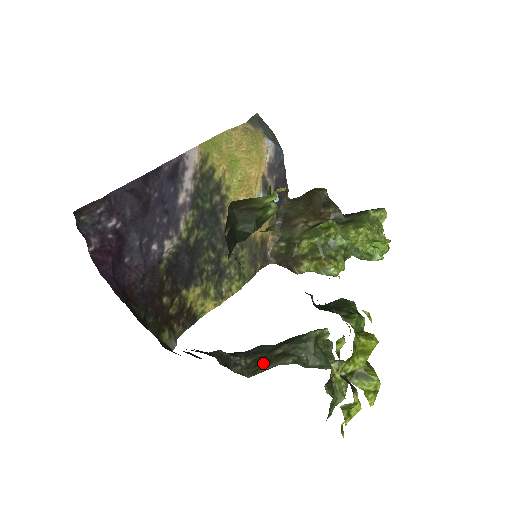
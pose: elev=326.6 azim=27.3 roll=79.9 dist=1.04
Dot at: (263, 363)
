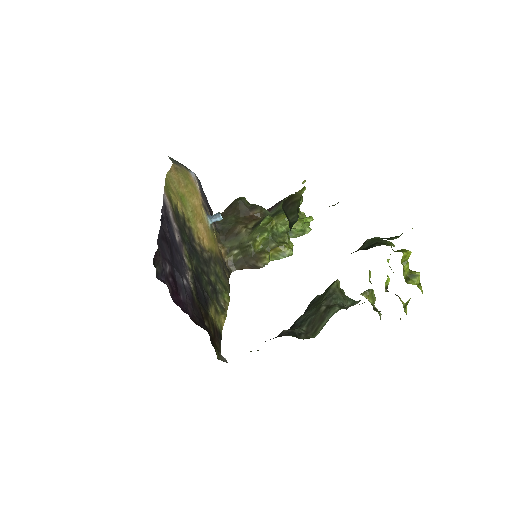
Dot at: (318, 322)
